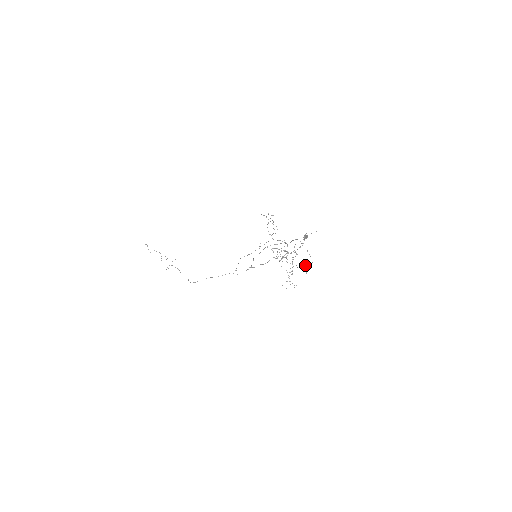
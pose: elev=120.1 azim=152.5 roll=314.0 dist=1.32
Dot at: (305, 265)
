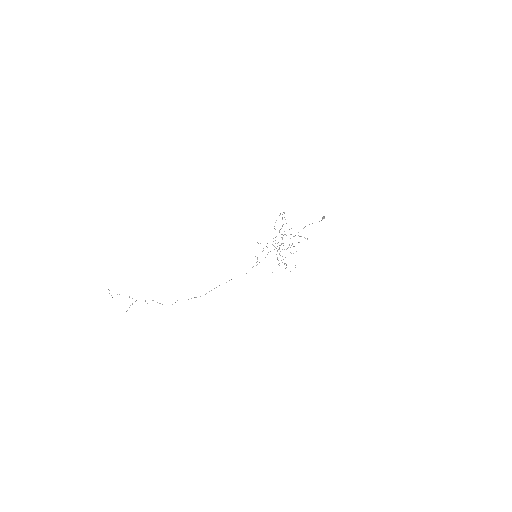
Dot at: (293, 253)
